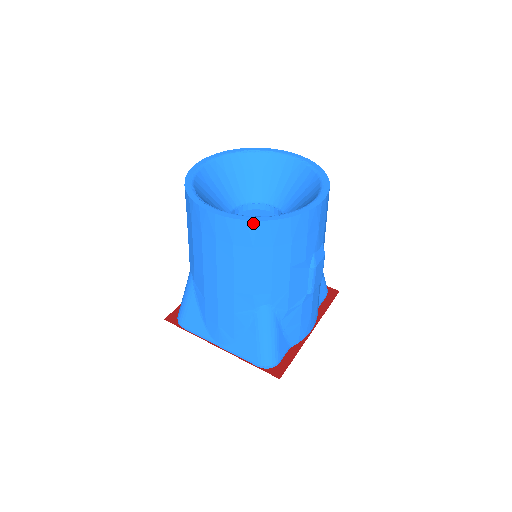
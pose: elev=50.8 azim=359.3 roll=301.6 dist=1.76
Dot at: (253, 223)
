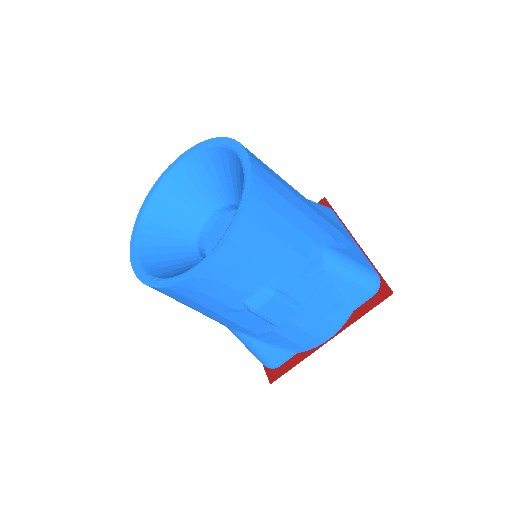
Dot at: occluded
